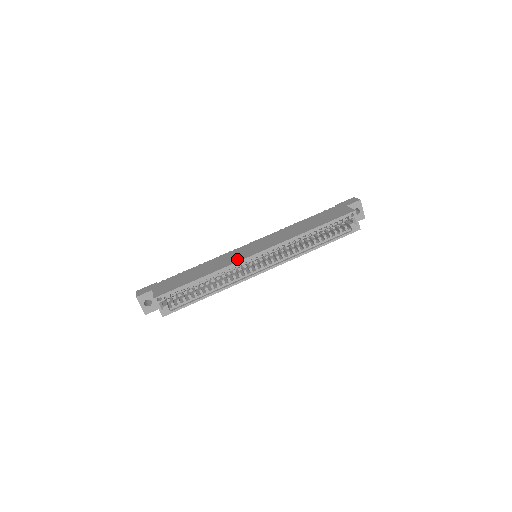
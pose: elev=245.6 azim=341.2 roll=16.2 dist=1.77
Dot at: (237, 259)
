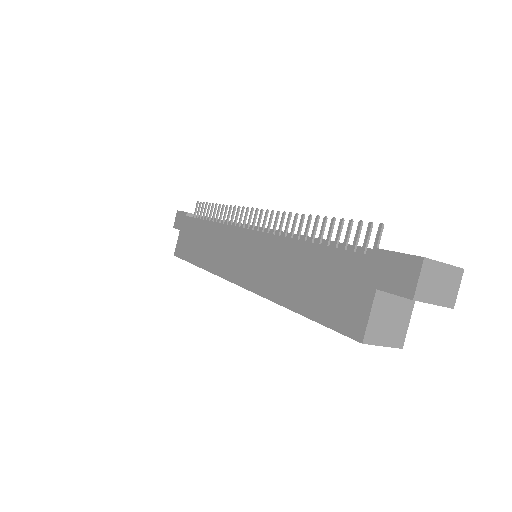
Dot at: (220, 268)
